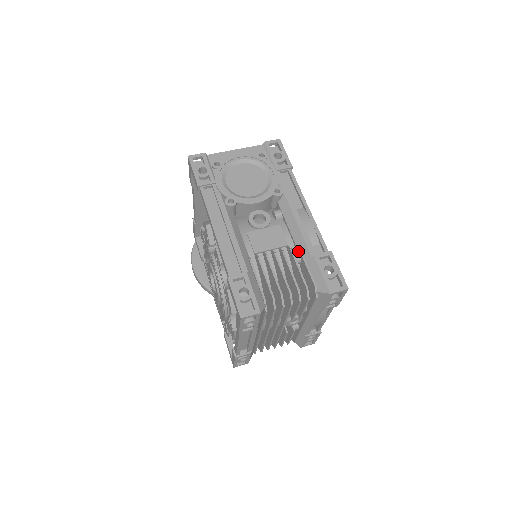
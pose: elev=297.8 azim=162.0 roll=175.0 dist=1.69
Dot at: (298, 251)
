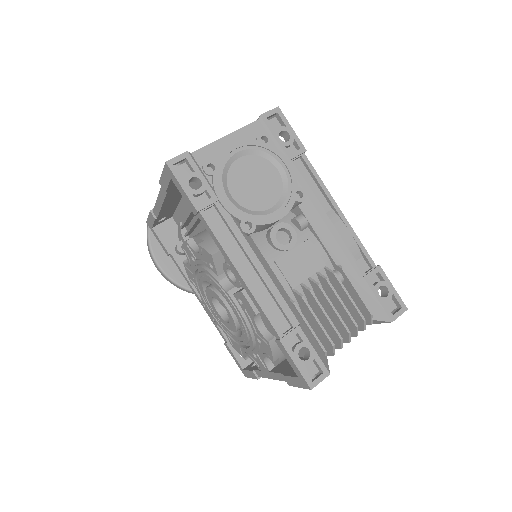
Dot at: (340, 271)
